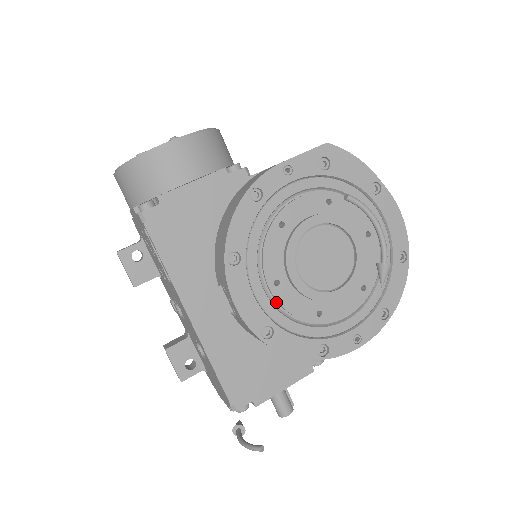
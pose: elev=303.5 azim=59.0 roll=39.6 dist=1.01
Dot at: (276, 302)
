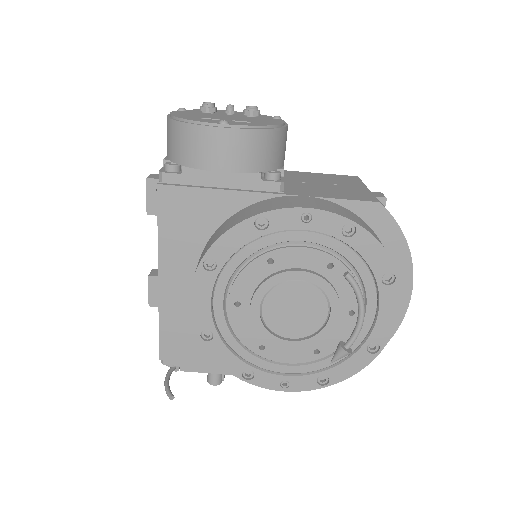
Dot at: (229, 317)
